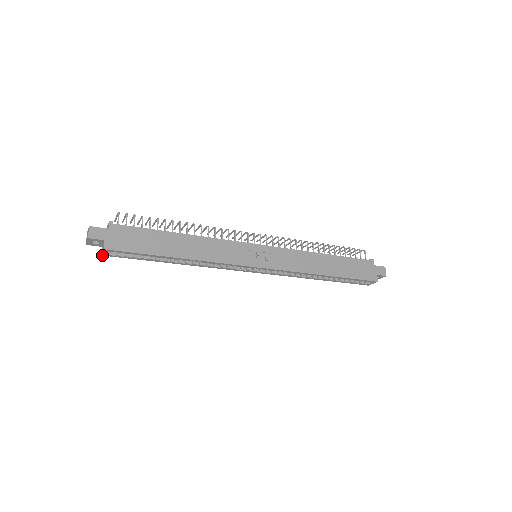
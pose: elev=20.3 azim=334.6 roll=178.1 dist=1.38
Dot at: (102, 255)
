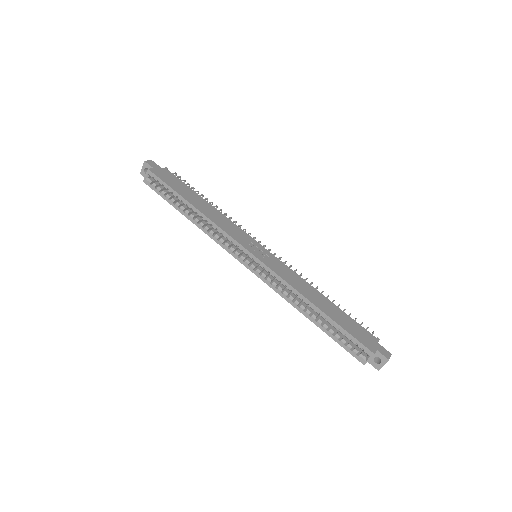
Dot at: (144, 182)
